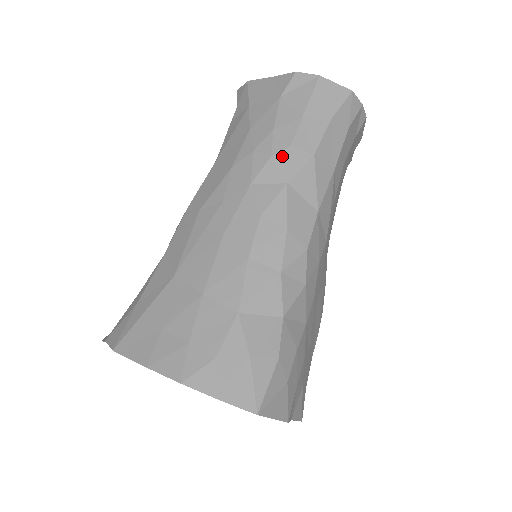
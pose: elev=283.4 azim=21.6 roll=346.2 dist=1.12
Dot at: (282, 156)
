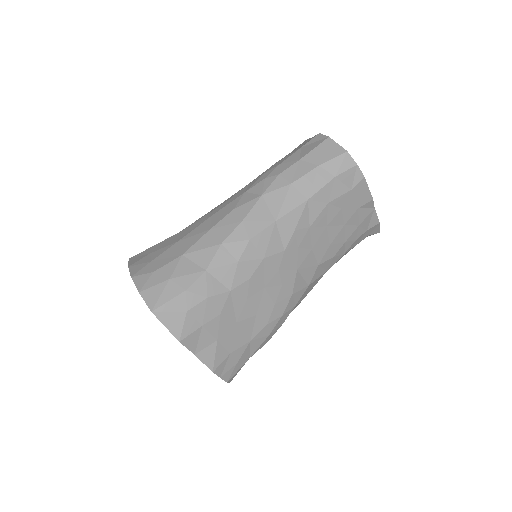
Dot at: (271, 179)
